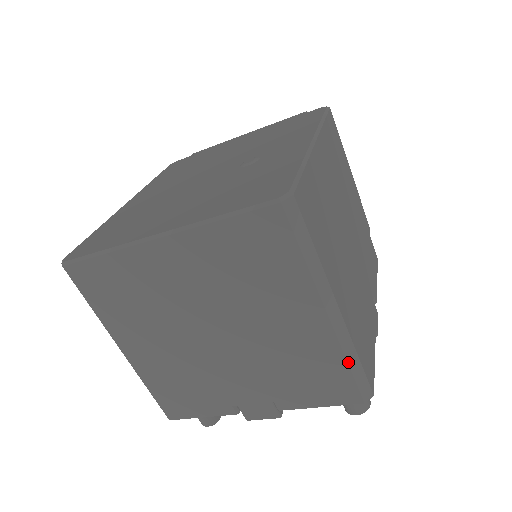
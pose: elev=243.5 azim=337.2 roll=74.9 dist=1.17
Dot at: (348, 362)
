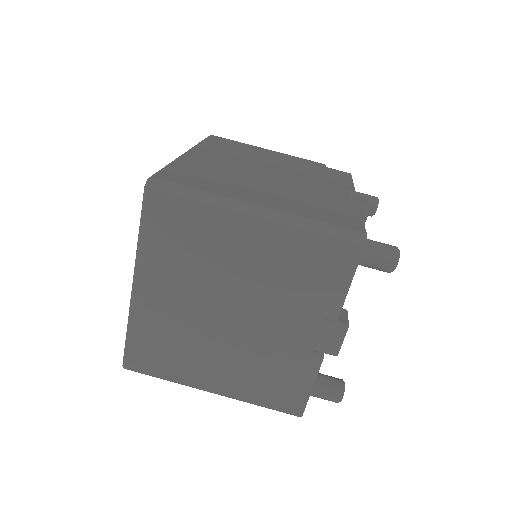
Dot at: (310, 230)
